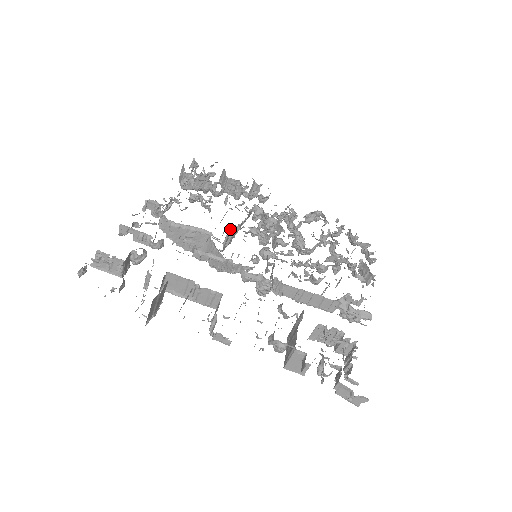
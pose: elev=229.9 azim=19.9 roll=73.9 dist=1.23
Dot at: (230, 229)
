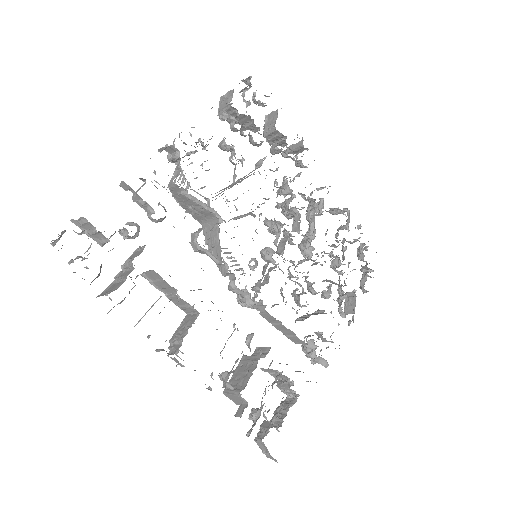
Dot at: (245, 214)
